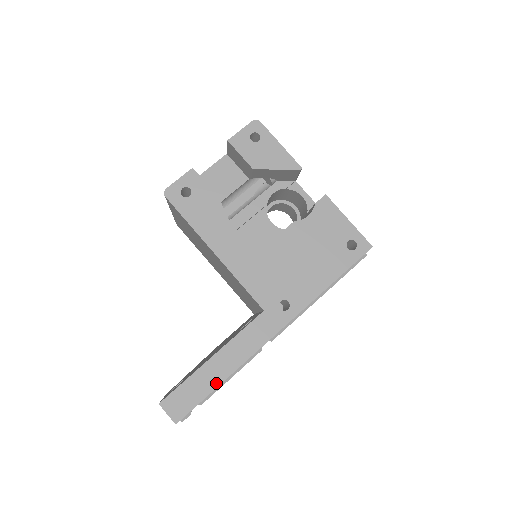
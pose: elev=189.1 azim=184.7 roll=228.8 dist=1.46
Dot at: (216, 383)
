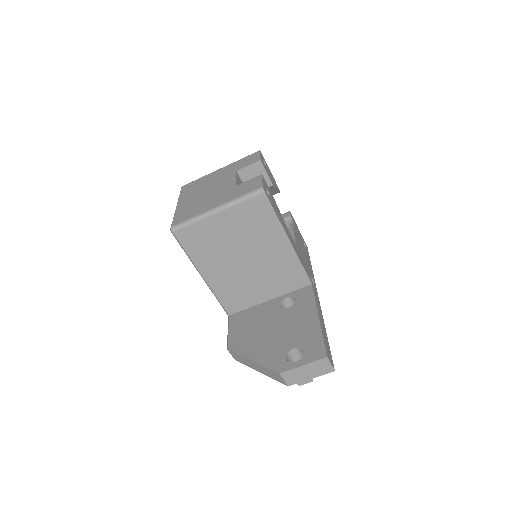
Dot at: occluded
